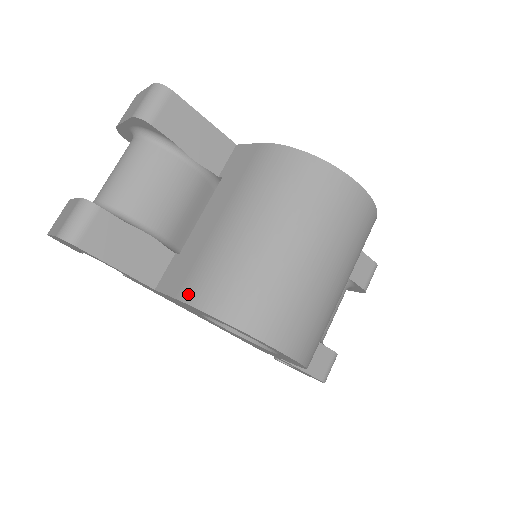
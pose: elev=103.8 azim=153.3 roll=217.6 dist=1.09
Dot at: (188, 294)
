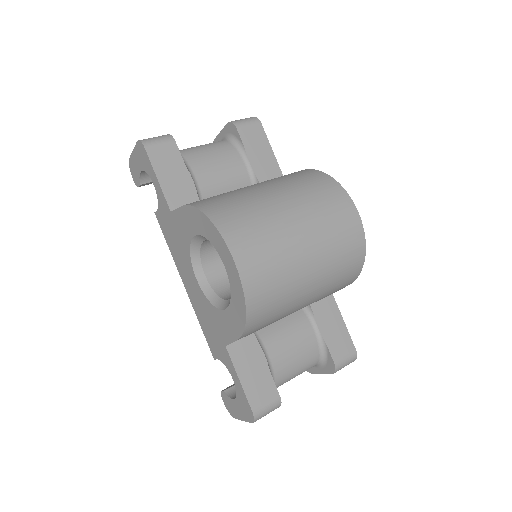
Dot at: (193, 203)
